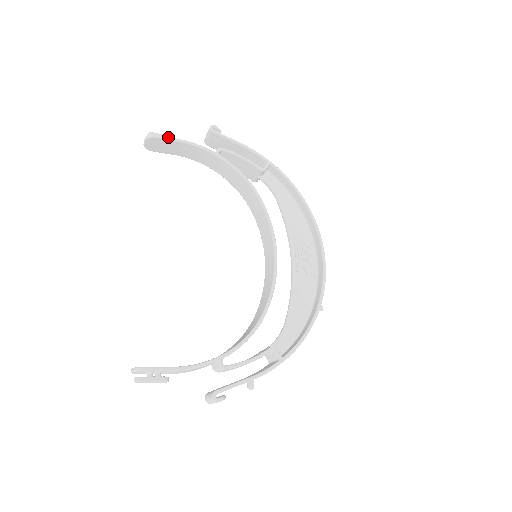
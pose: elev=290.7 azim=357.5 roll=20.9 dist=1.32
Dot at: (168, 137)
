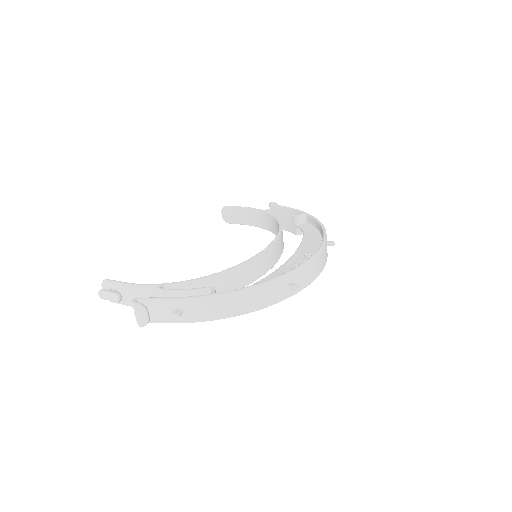
Dot at: (234, 206)
